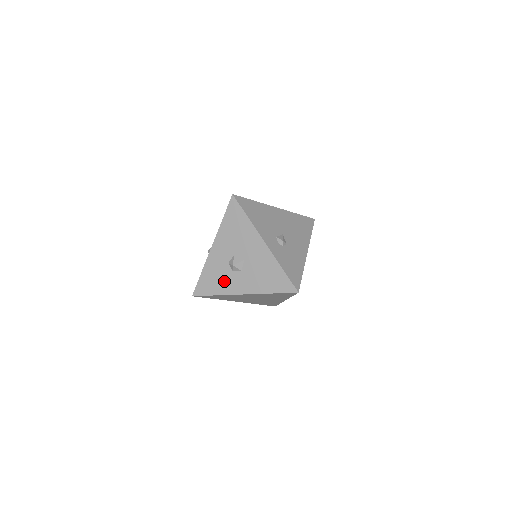
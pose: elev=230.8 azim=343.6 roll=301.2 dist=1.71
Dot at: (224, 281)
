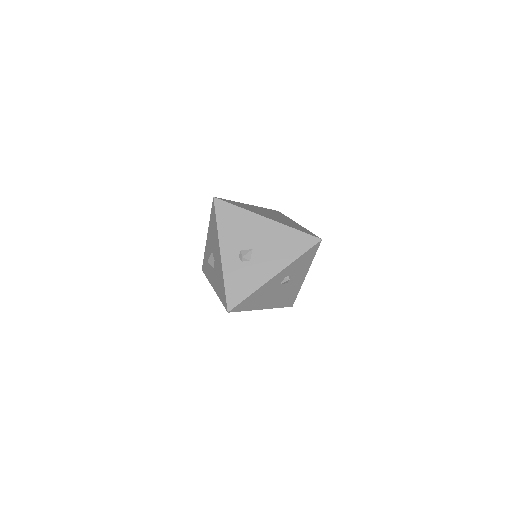
Dot at: (209, 270)
